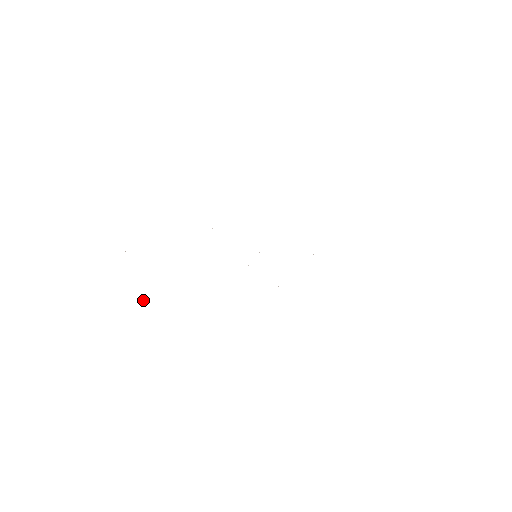
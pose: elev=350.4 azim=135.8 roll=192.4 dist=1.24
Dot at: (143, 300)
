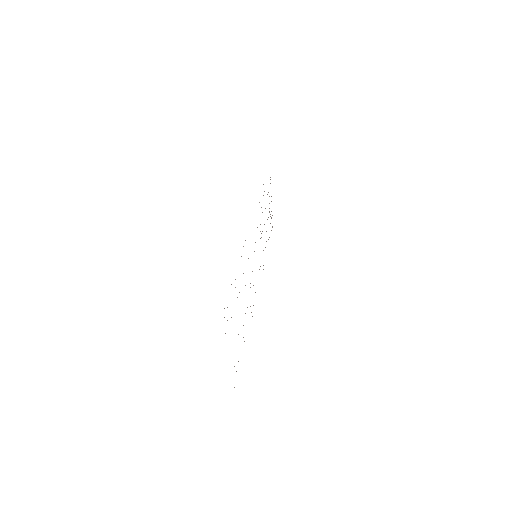
Dot at: occluded
